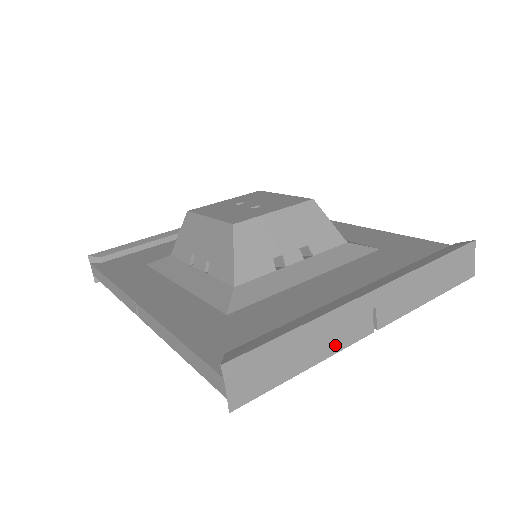
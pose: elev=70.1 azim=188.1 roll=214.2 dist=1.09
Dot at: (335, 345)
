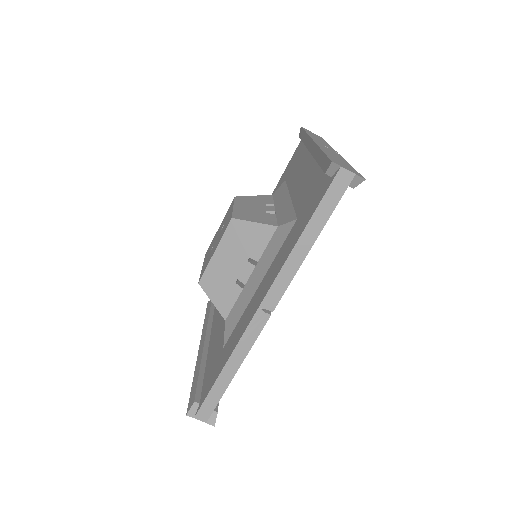
Dot at: occluded
